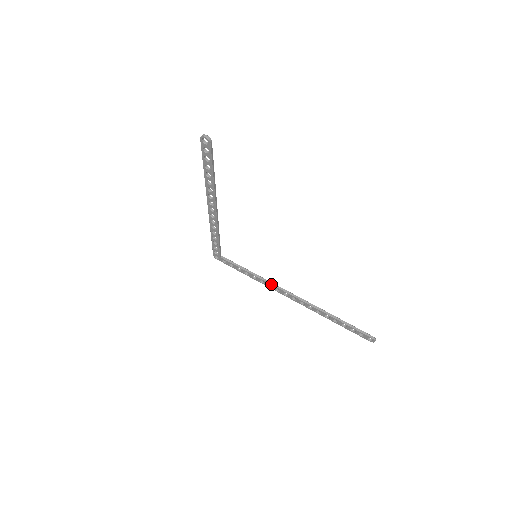
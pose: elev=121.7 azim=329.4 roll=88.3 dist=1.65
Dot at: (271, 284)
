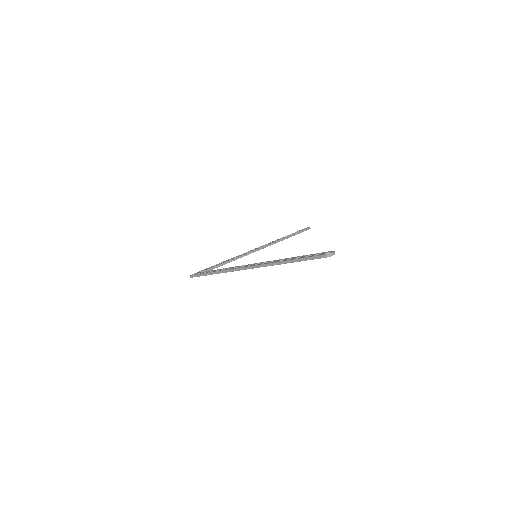
Dot at: occluded
